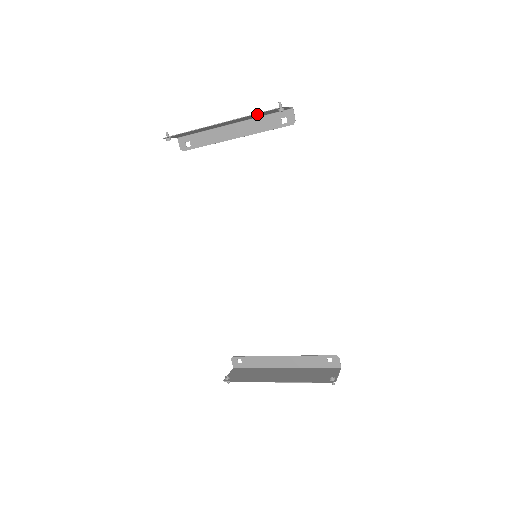
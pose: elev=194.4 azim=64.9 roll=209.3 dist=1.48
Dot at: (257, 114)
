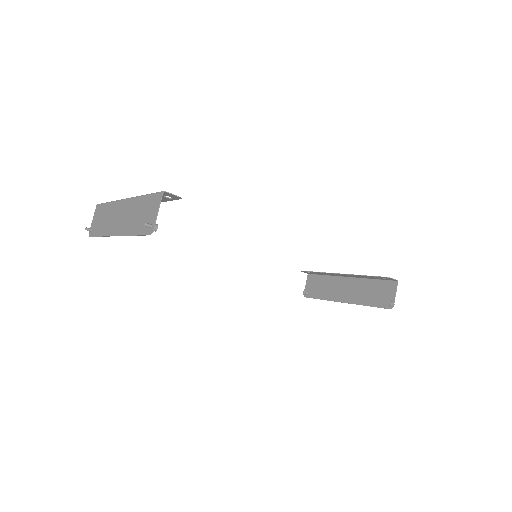
Dot at: (137, 227)
